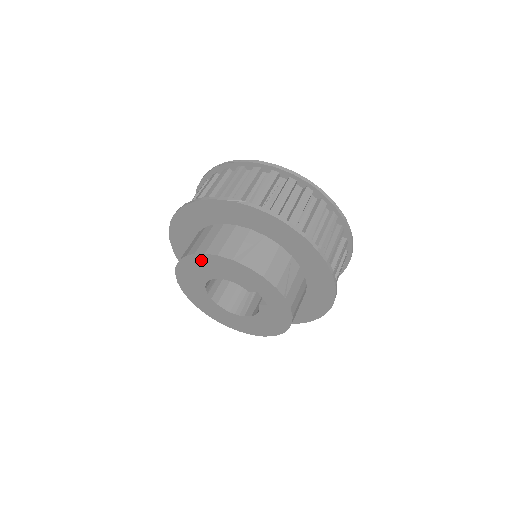
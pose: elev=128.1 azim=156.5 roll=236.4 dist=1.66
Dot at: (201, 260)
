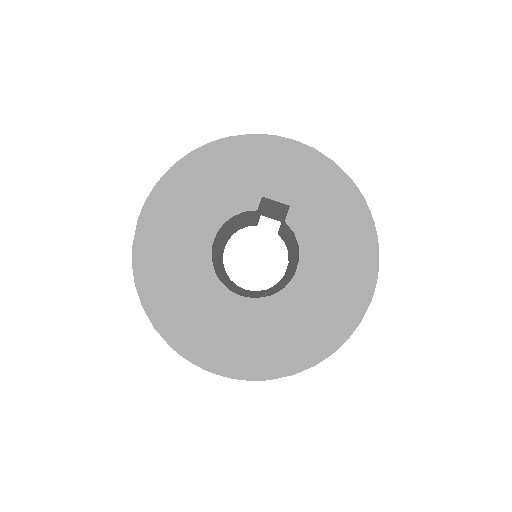
Dot at: (178, 226)
